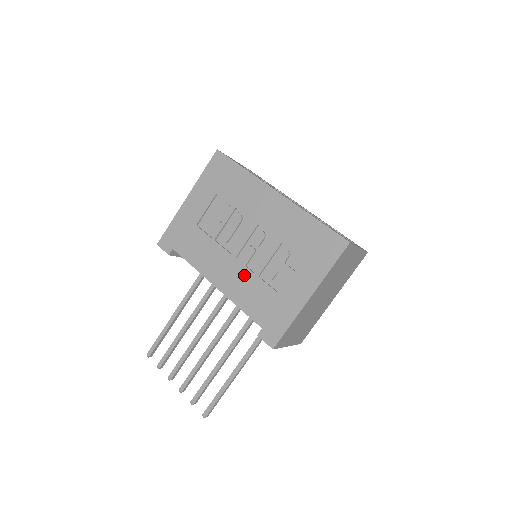
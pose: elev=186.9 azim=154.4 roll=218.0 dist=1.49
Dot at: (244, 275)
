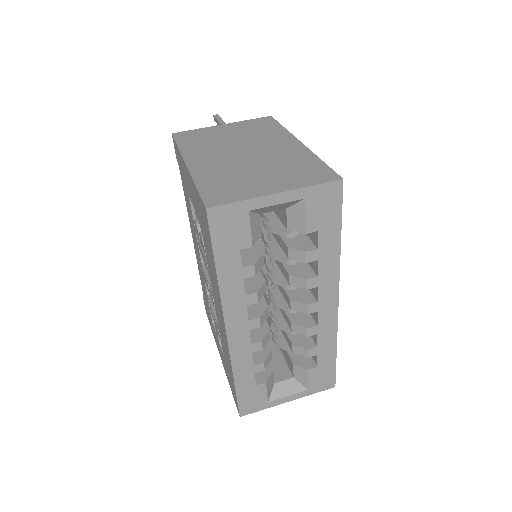
Dot at: (203, 279)
